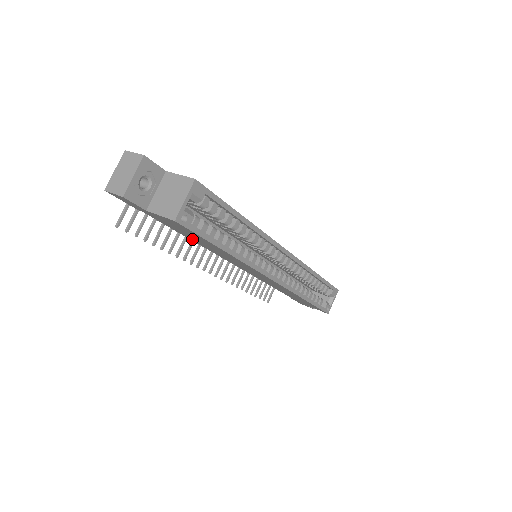
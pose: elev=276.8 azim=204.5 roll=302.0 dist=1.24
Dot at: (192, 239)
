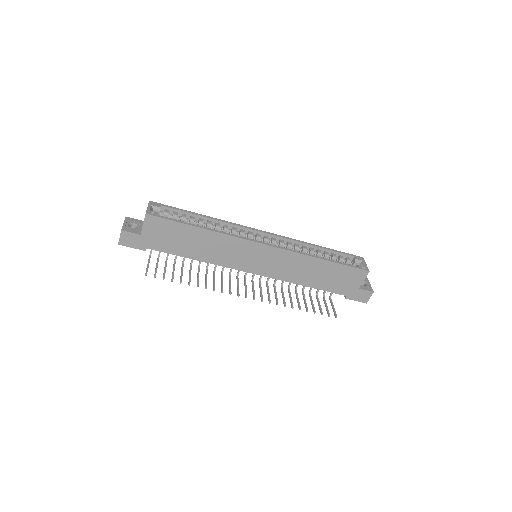
Dot at: (192, 254)
